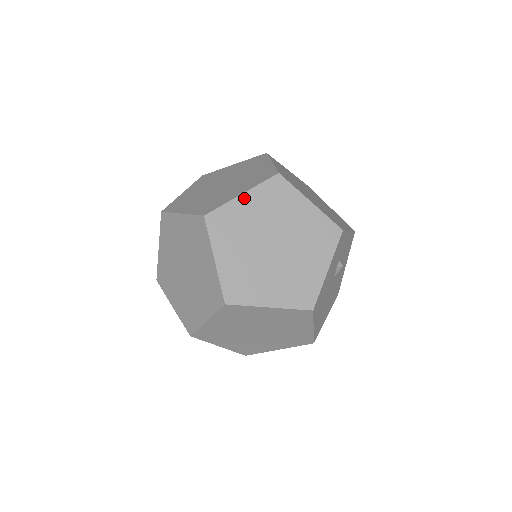
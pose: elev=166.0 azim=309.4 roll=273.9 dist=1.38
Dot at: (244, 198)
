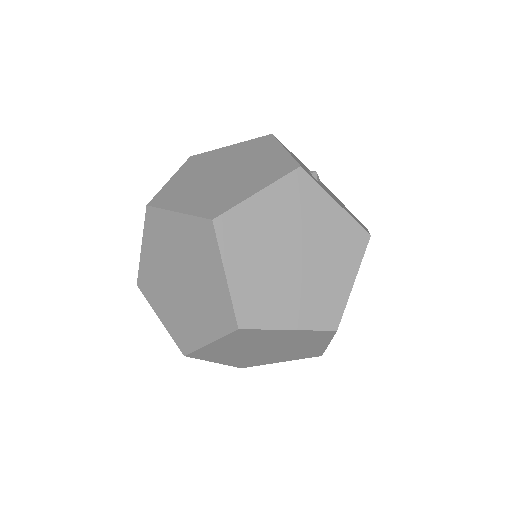
Dot at: (231, 274)
